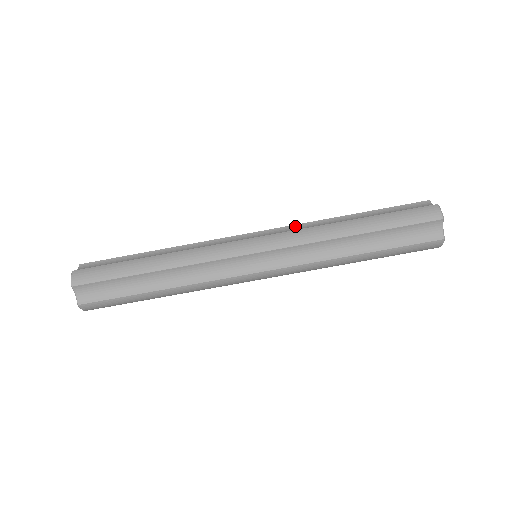
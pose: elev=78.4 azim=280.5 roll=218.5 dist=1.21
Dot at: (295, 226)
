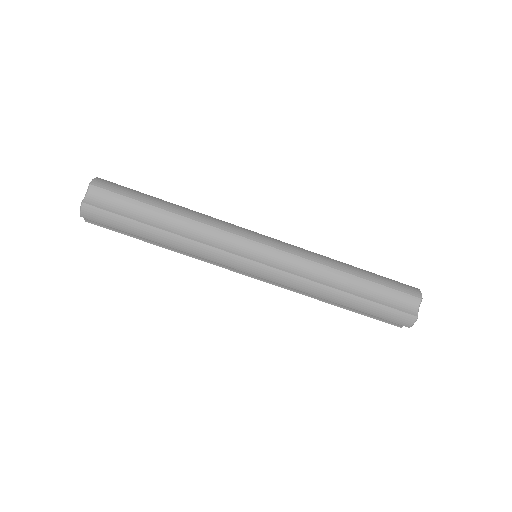
Dot at: occluded
